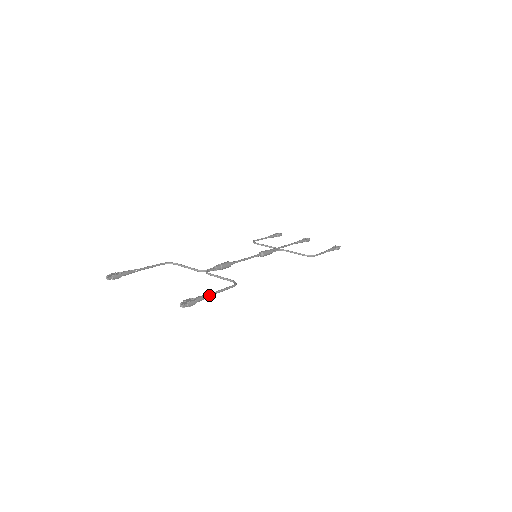
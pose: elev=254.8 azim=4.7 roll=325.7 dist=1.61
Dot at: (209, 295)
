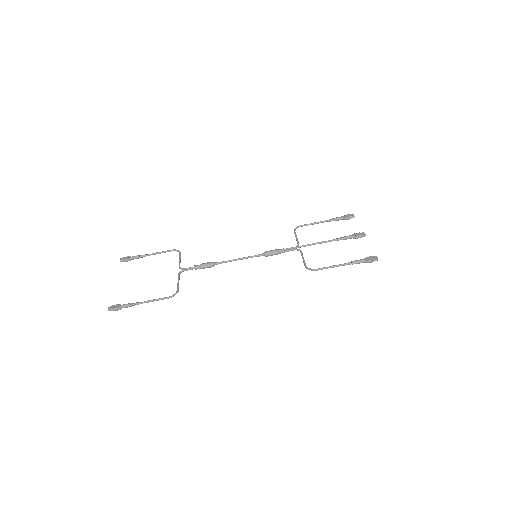
Dot at: (136, 304)
